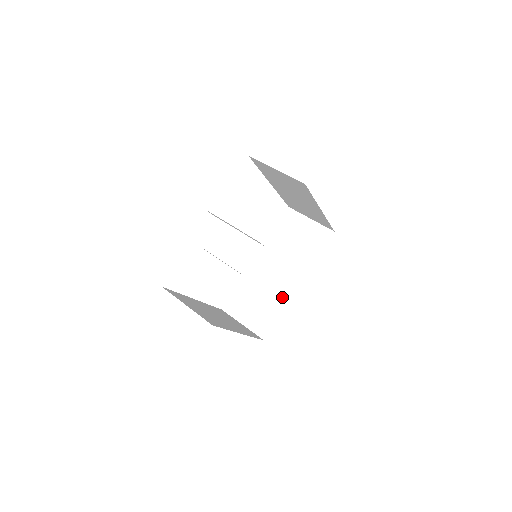
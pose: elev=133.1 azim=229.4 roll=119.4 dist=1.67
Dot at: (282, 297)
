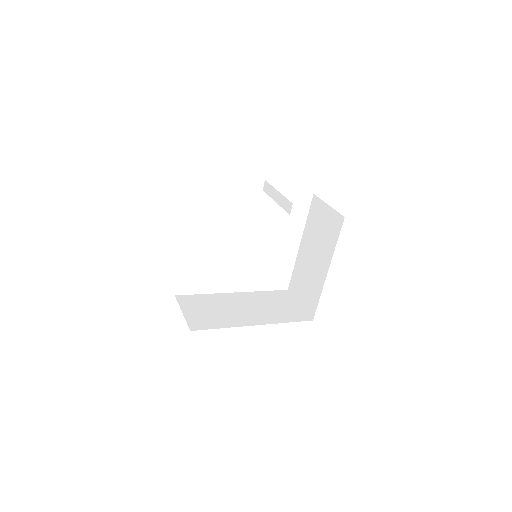
Dot at: (234, 321)
